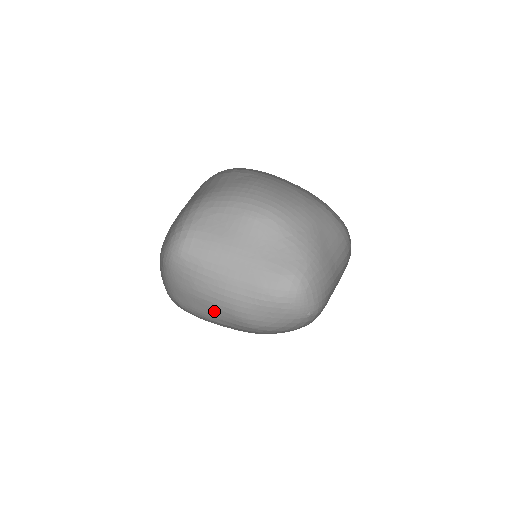
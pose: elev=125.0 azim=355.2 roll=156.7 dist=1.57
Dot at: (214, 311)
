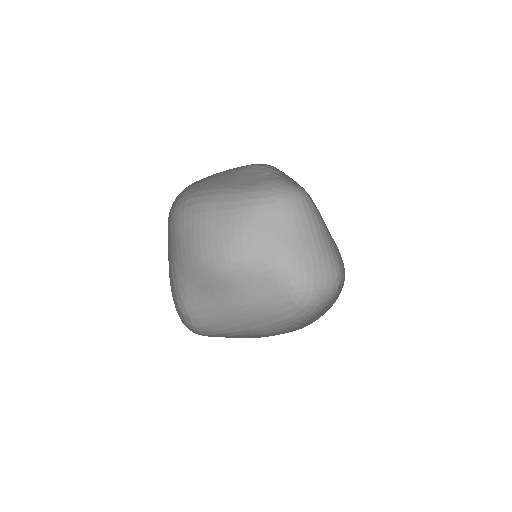
Dot at: occluded
